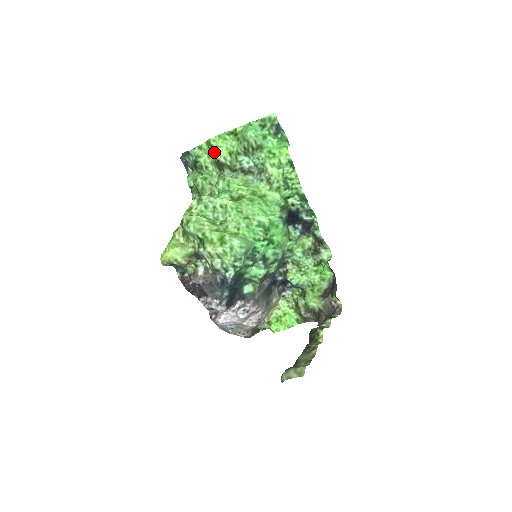
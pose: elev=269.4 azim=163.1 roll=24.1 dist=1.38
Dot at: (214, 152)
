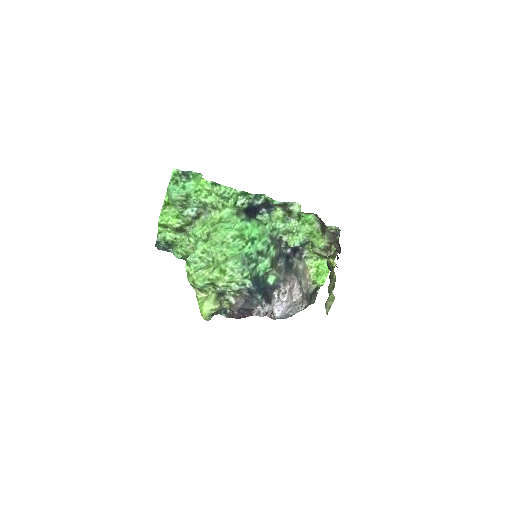
Dot at: (169, 227)
